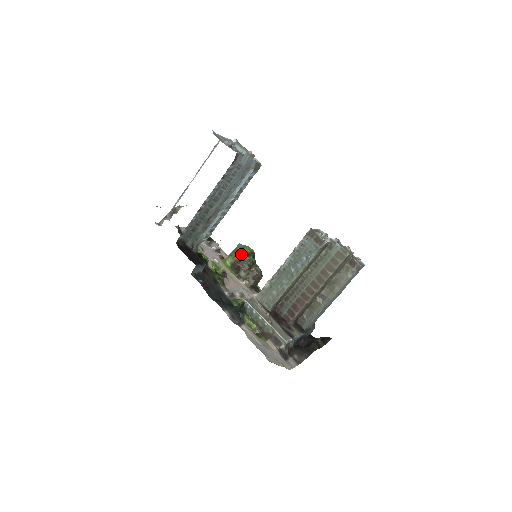
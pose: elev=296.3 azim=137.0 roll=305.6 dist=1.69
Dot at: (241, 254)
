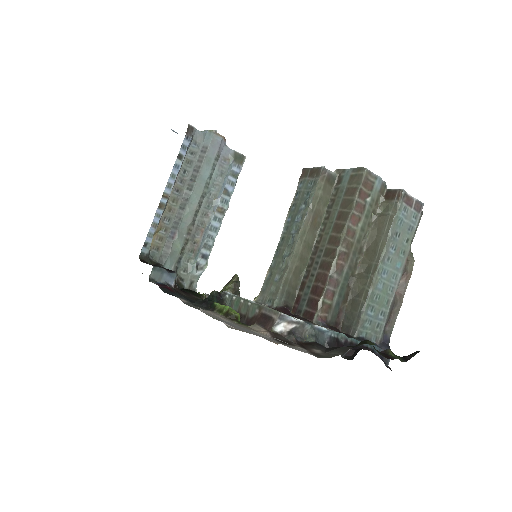
Dot at: occluded
